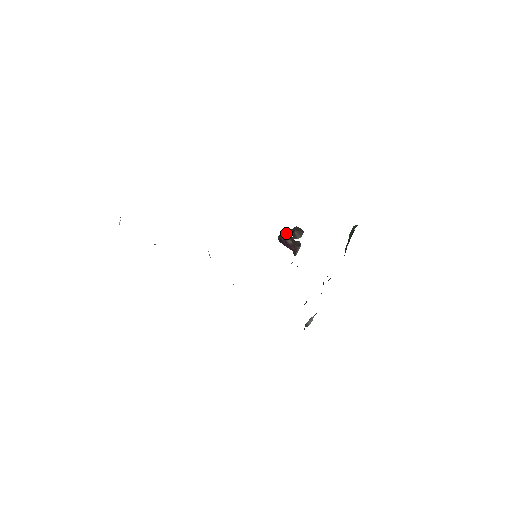
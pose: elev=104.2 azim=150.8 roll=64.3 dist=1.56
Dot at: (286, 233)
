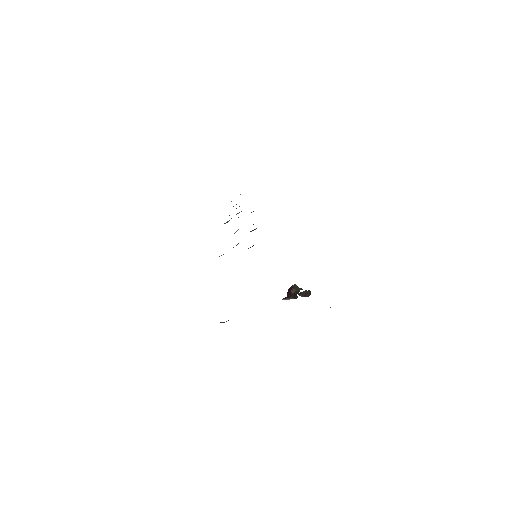
Dot at: (300, 288)
